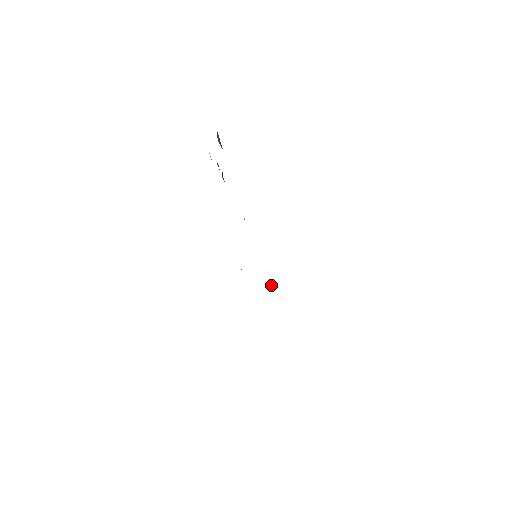
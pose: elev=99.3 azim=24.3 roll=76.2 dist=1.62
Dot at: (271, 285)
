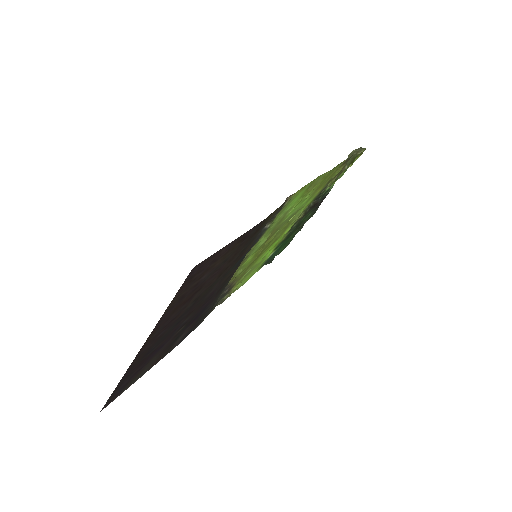
Dot at: (234, 272)
